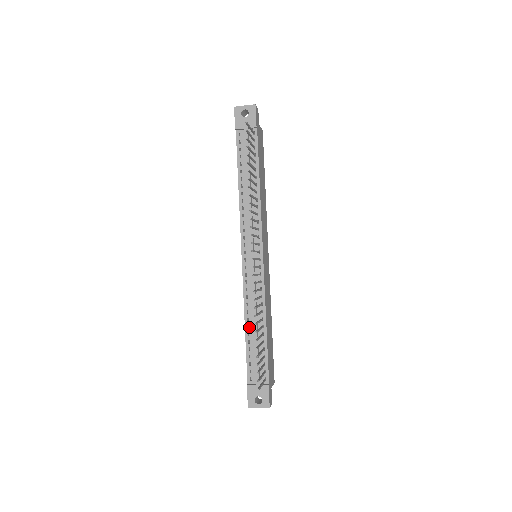
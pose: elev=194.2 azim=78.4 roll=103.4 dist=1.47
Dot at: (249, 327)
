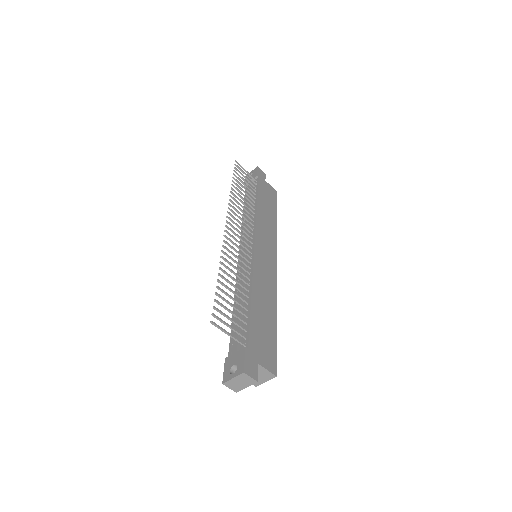
Dot at: (237, 305)
